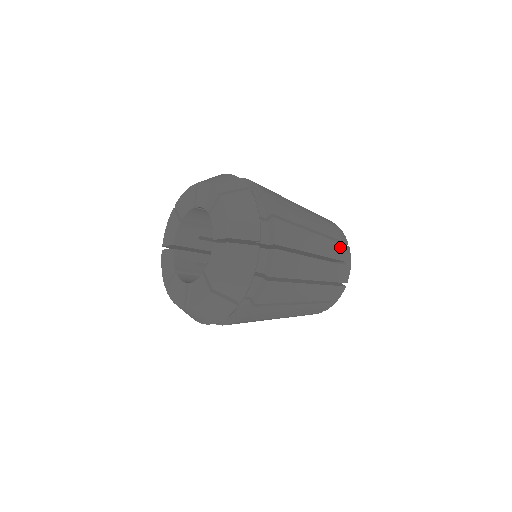
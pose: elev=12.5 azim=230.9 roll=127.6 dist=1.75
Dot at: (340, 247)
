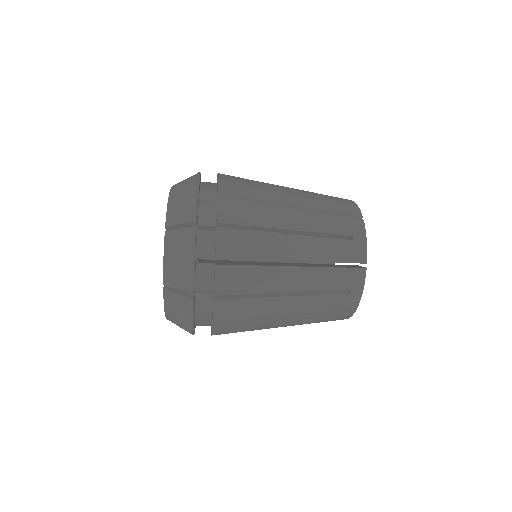
Dot at: occluded
